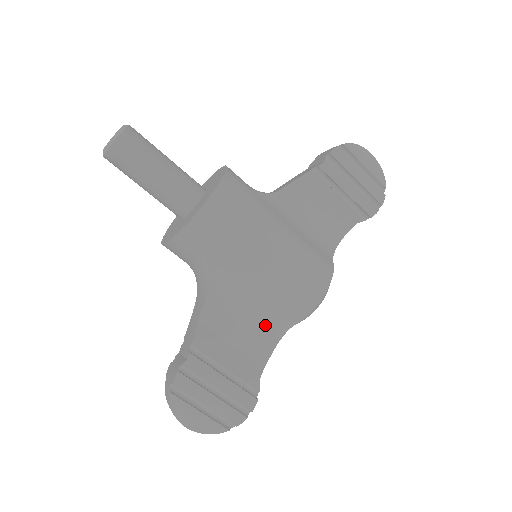
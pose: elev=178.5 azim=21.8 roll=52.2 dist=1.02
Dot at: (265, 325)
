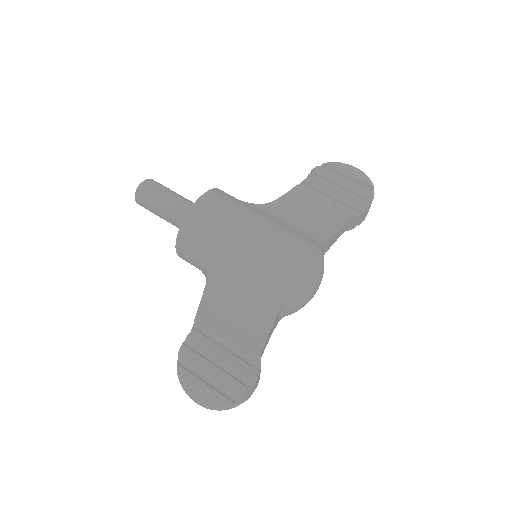
Dot at: (260, 302)
